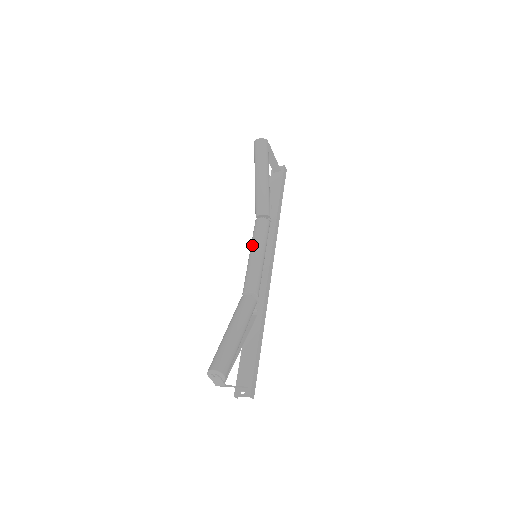
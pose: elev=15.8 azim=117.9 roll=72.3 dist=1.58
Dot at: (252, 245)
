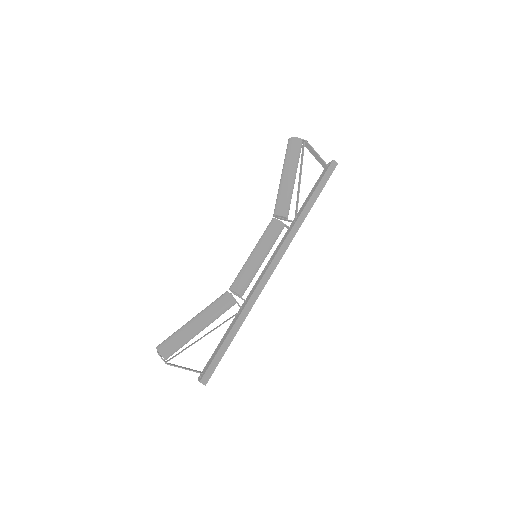
Dot at: (256, 245)
